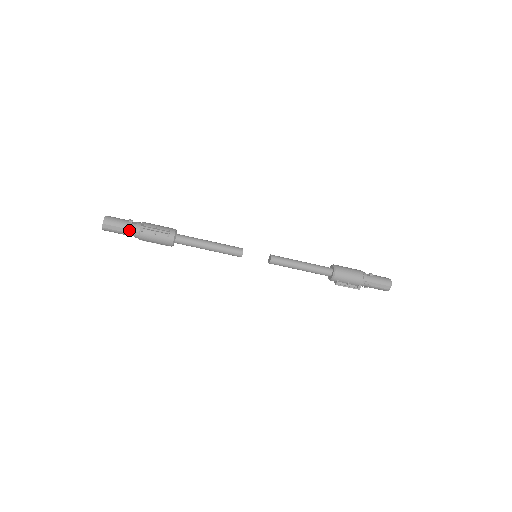
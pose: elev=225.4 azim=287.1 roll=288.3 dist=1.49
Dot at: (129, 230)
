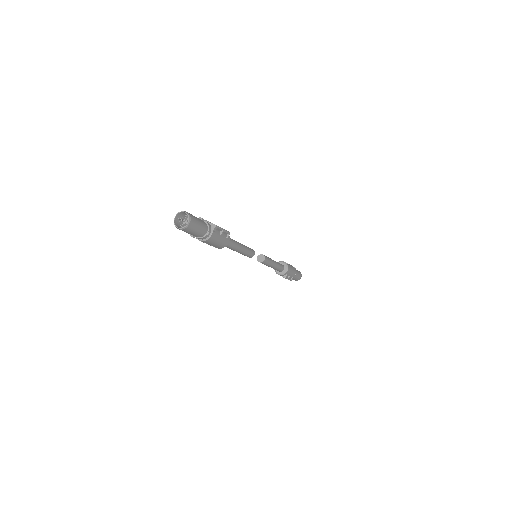
Dot at: (204, 230)
